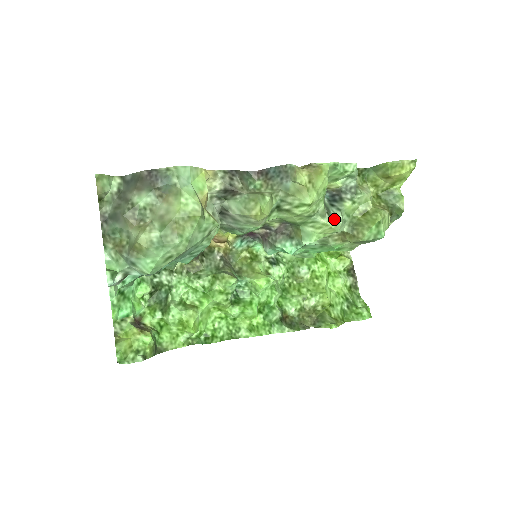
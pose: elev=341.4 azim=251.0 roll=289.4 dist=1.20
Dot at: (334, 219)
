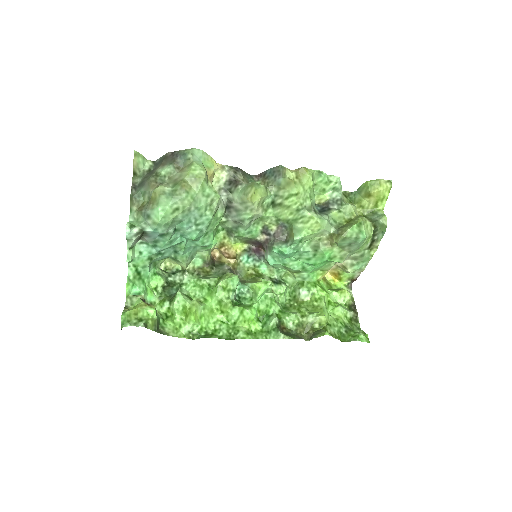
Dot at: (320, 216)
